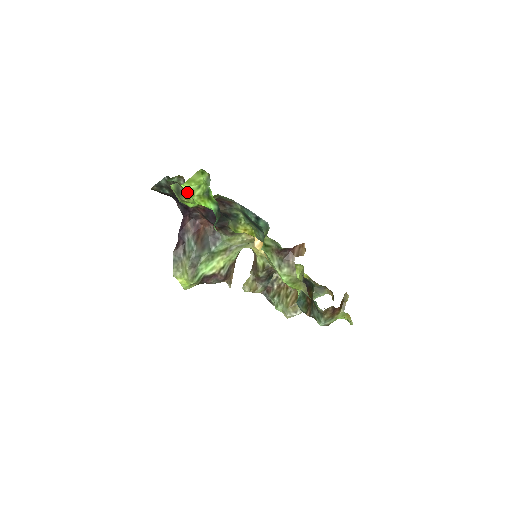
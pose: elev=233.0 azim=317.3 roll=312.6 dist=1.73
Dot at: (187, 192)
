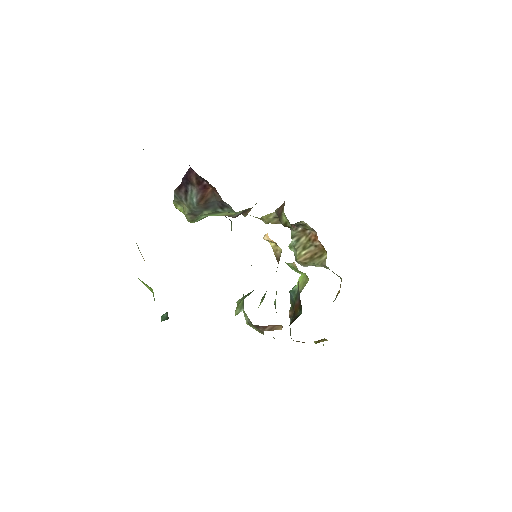
Dot at: occluded
